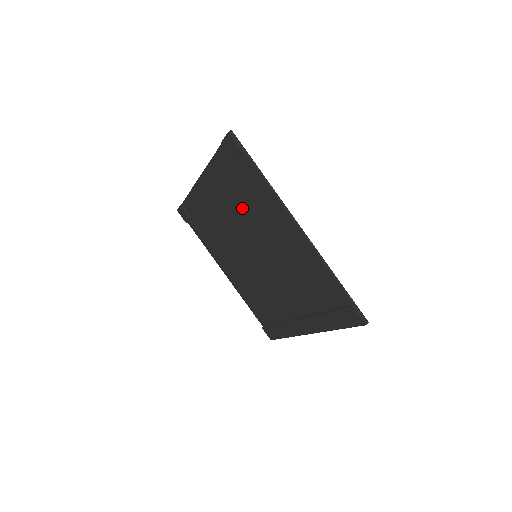
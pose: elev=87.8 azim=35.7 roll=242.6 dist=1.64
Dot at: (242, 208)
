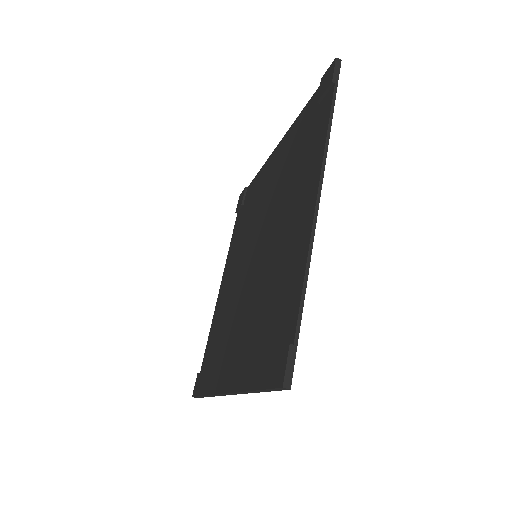
Dot at: (286, 178)
